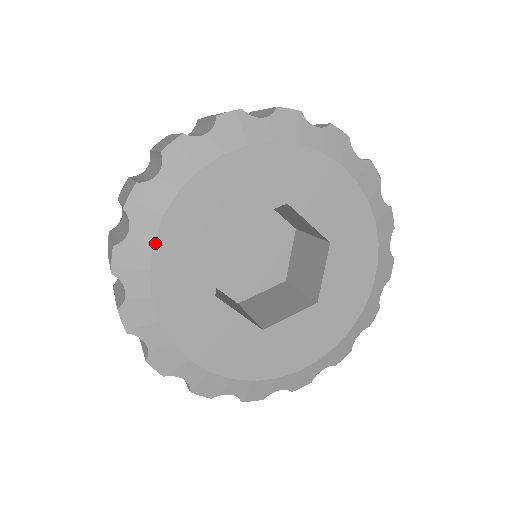
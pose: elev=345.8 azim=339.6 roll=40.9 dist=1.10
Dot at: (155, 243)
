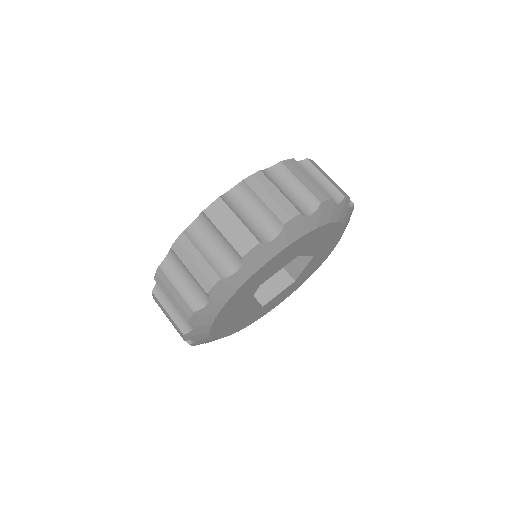
Dot at: occluded
